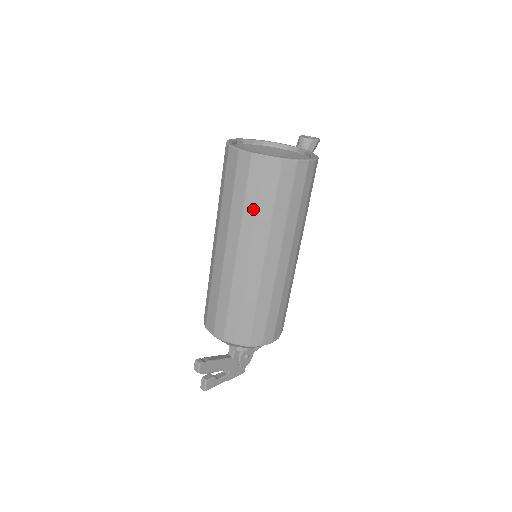
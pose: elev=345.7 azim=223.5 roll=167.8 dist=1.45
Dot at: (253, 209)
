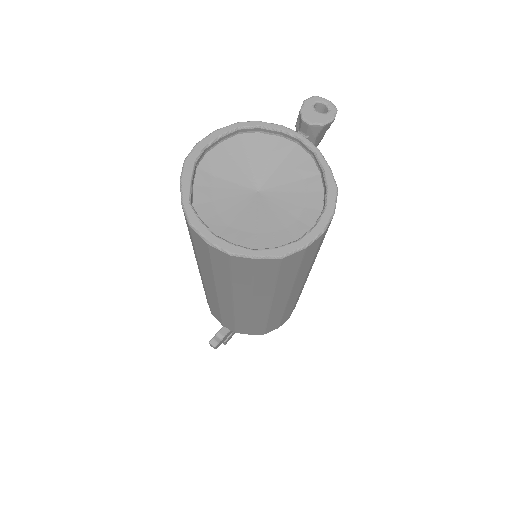
Dot at: (246, 286)
